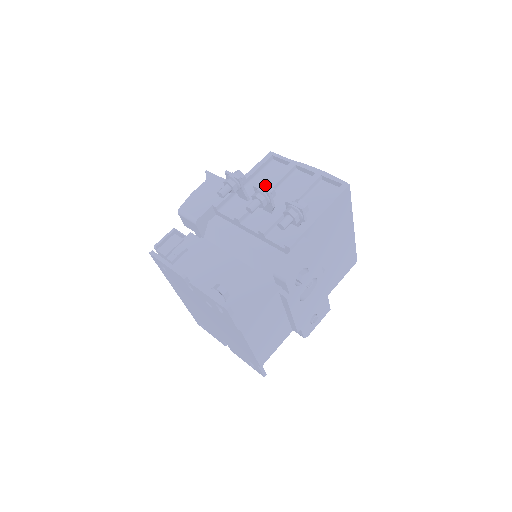
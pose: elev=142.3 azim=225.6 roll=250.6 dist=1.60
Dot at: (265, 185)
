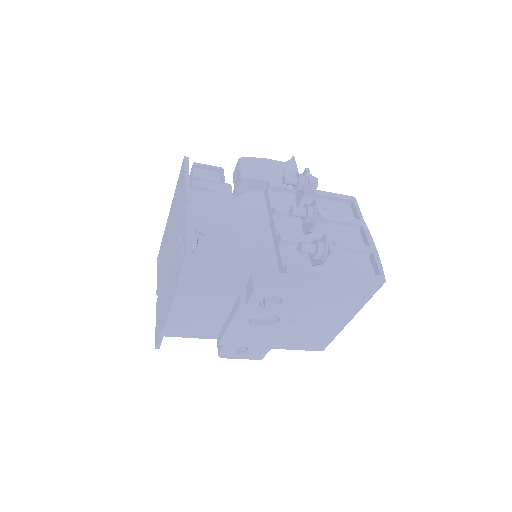
Dot at: (324, 208)
